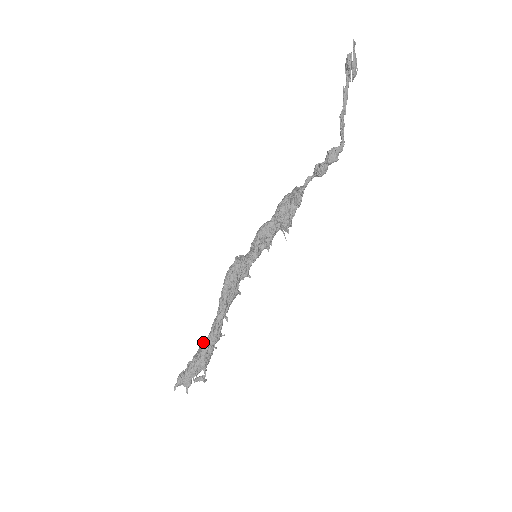
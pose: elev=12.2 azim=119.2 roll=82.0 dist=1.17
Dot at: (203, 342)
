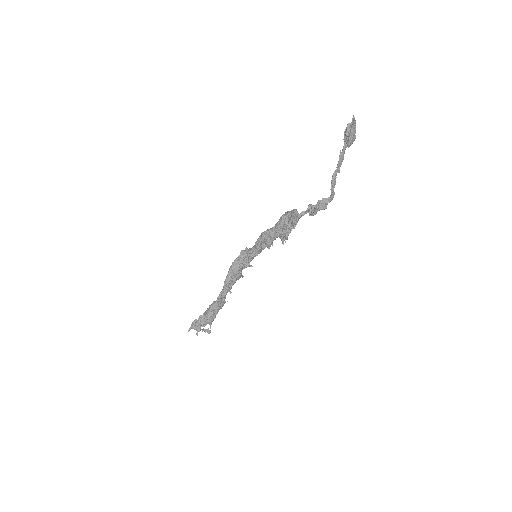
Dot at: (211, 305)
